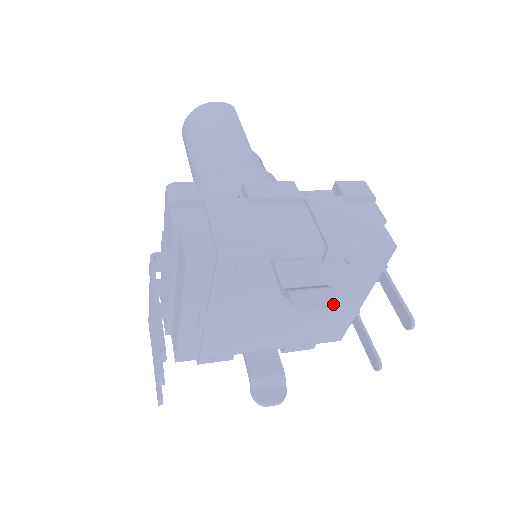
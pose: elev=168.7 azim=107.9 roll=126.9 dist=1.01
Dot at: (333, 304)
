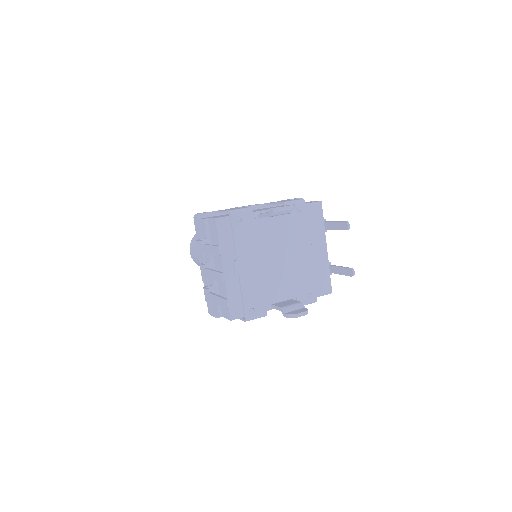
Dot at: (293, 205)
